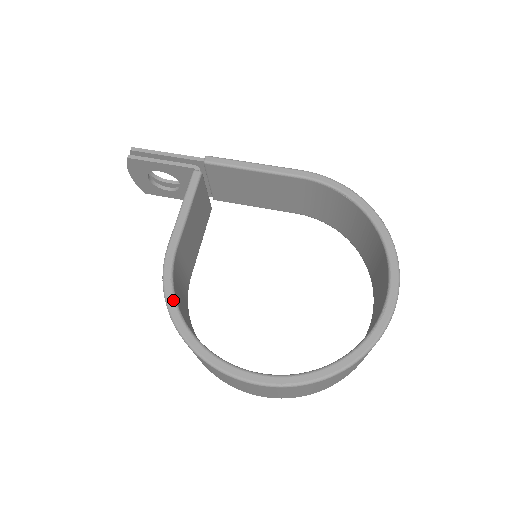
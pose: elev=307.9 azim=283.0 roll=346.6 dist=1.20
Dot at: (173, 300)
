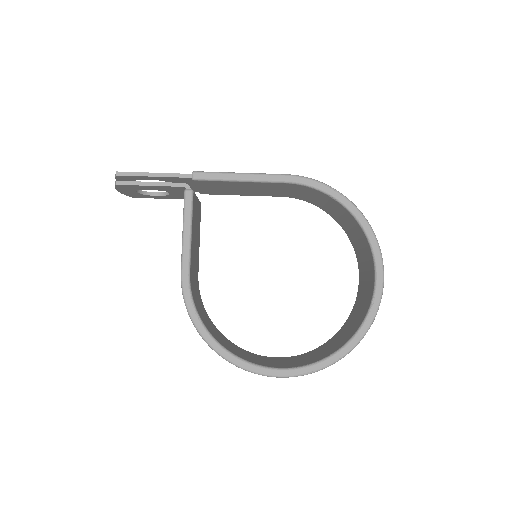
Dot at: (199, 321)
